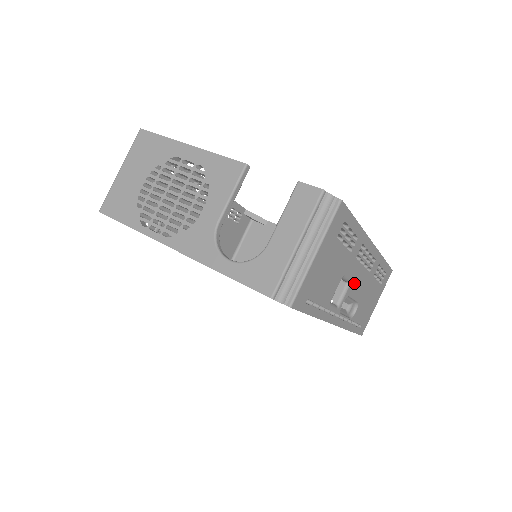
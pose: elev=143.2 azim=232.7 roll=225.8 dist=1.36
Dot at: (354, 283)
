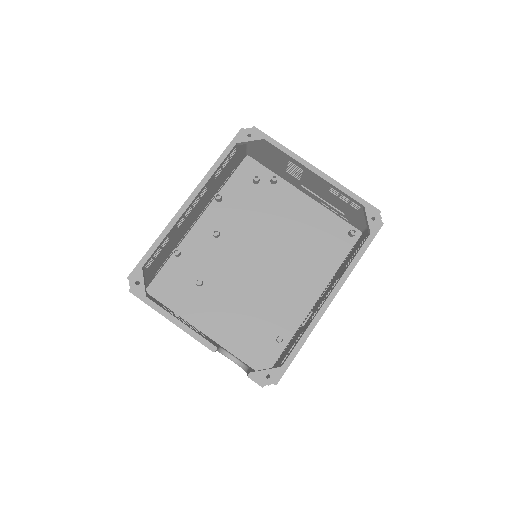
Dot at: occluded
